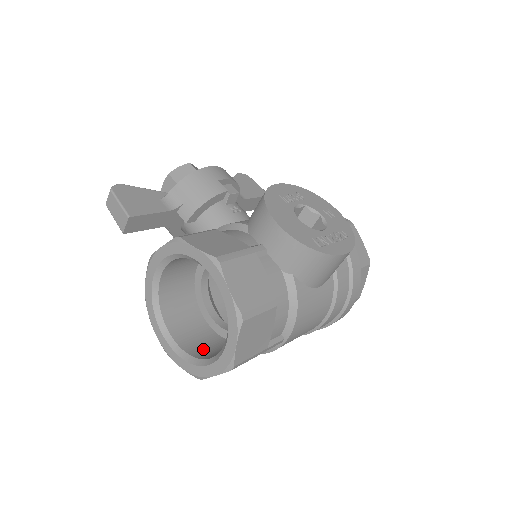
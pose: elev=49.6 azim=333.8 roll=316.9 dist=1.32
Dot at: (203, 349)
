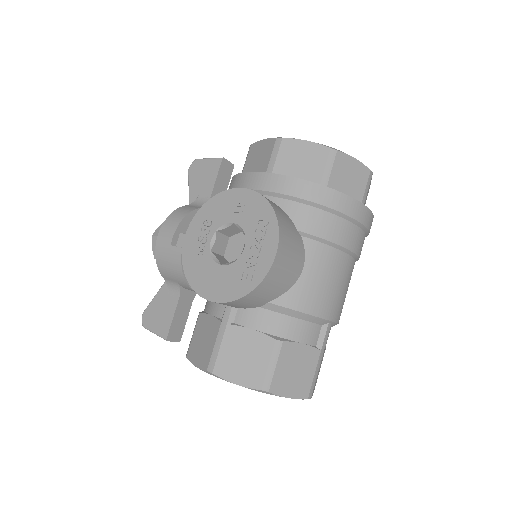
Dot at: occluded
